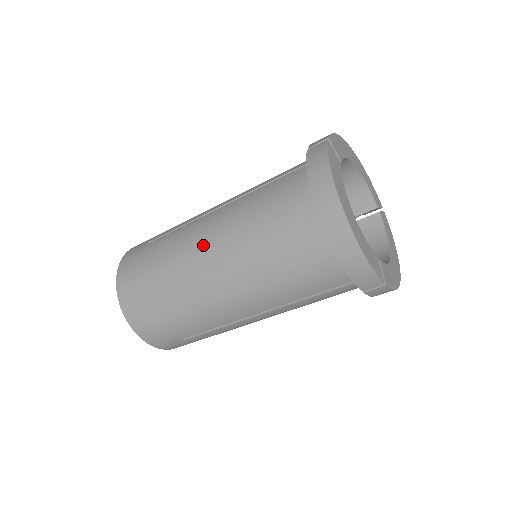
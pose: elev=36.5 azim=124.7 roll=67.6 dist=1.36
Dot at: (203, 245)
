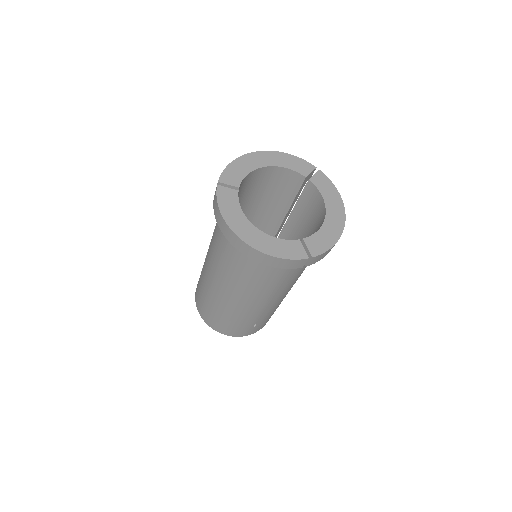
Dot at: (212, 278)
